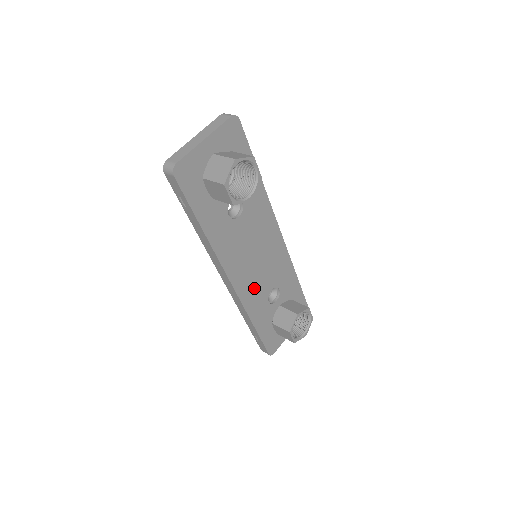
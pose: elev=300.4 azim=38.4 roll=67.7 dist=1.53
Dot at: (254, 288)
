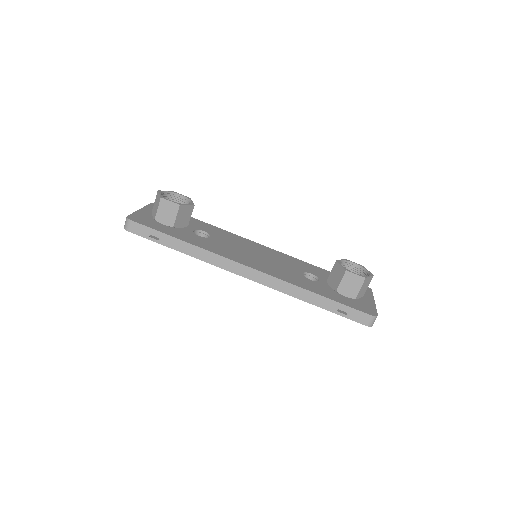
Dot at: (280, 272)
